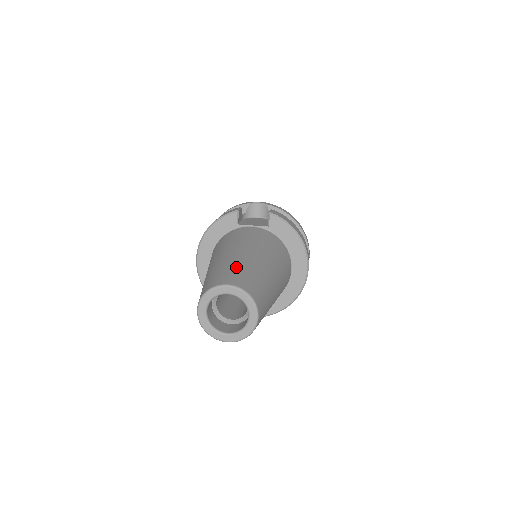
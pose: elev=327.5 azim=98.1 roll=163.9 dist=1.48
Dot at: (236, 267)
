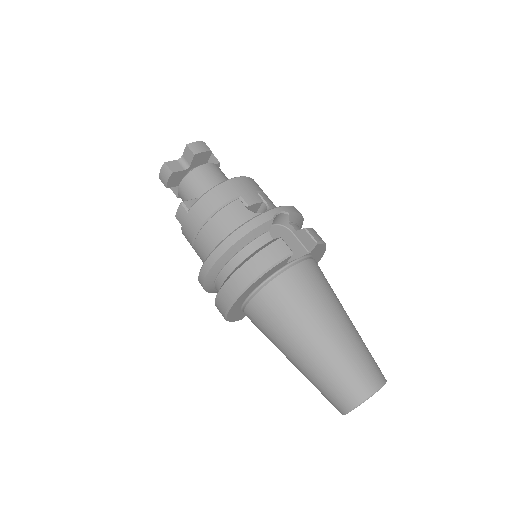
Dot at: (361, 355)
